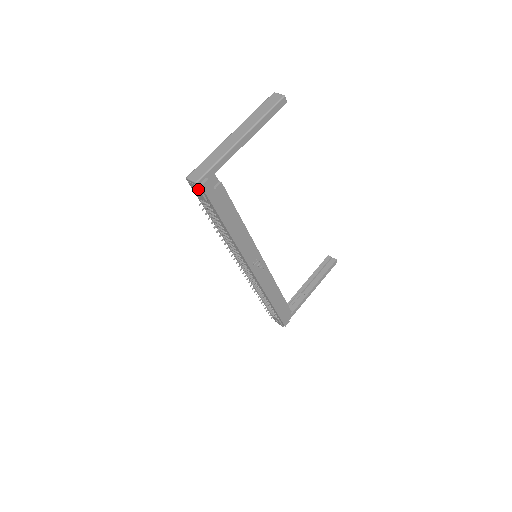
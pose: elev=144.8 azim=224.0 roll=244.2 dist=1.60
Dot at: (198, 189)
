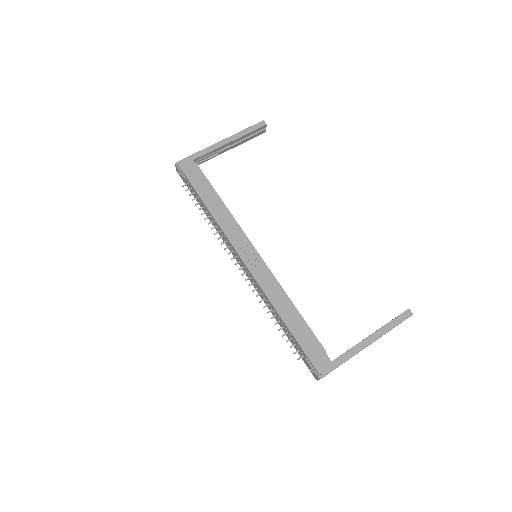
Dot at: (178, 169)
